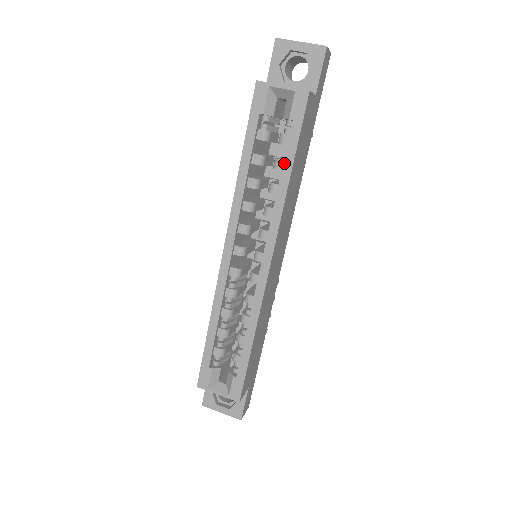
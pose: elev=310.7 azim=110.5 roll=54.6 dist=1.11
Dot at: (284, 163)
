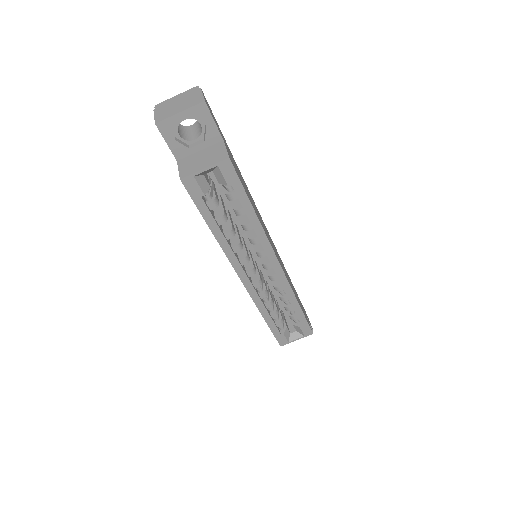
Dot at: (246, 211)
